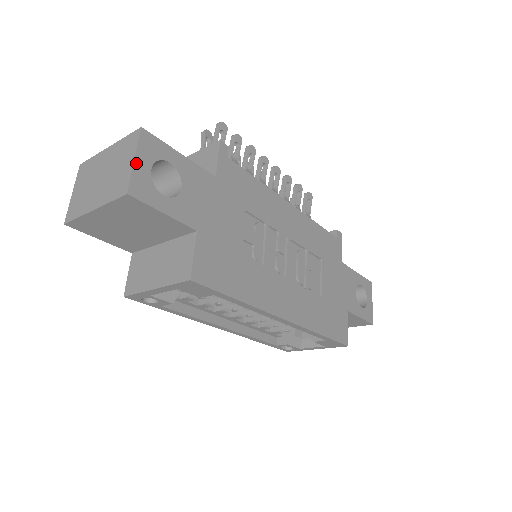
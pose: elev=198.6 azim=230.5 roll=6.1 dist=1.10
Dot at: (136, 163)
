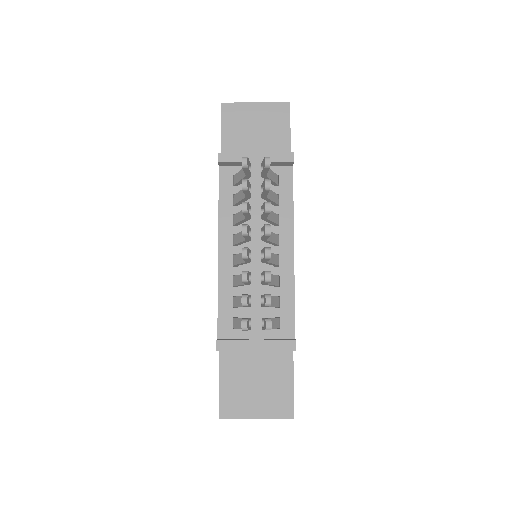
Dot at: occluded
